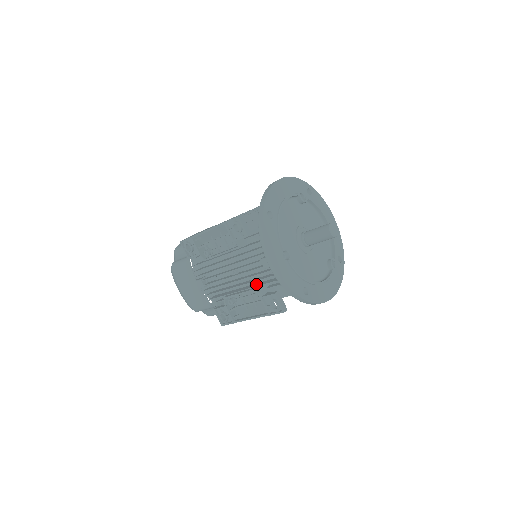
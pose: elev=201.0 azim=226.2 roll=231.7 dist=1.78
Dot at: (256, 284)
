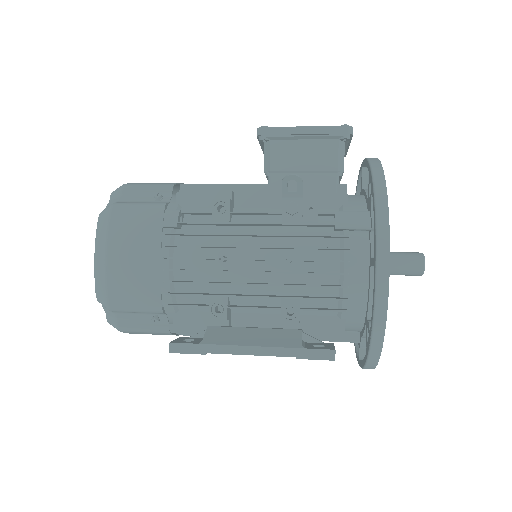
Dot at: occluded
